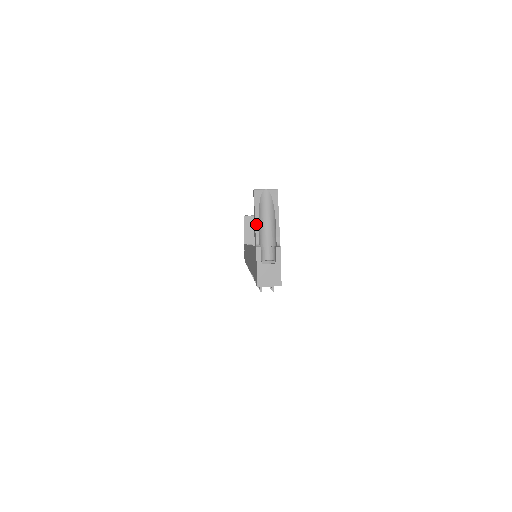
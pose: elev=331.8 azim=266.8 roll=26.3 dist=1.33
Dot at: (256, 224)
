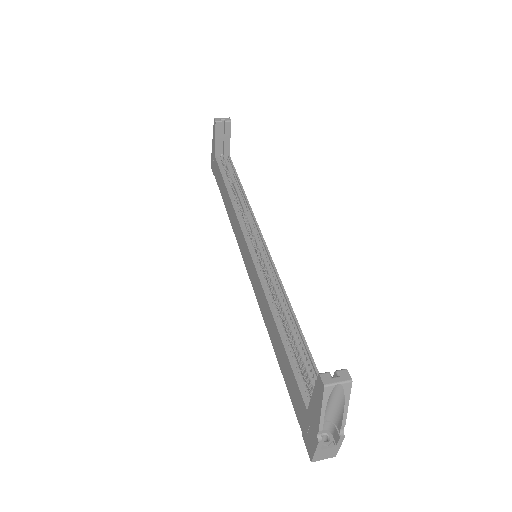
Dot at: (321, 420)
